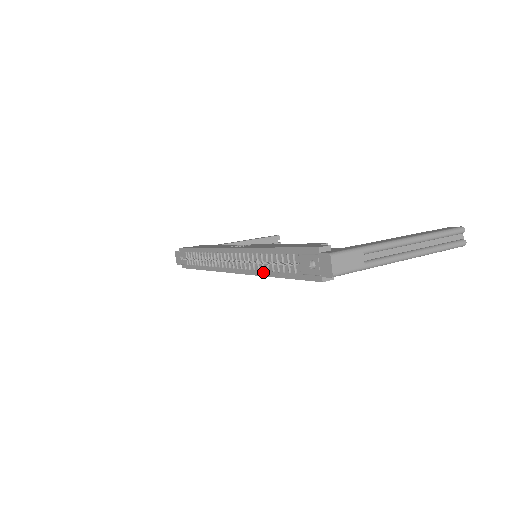
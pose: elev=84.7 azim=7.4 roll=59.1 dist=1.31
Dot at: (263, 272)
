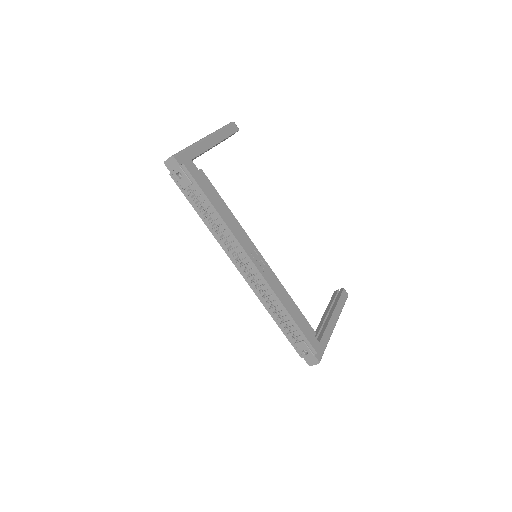
Dot at: (268, 308)
